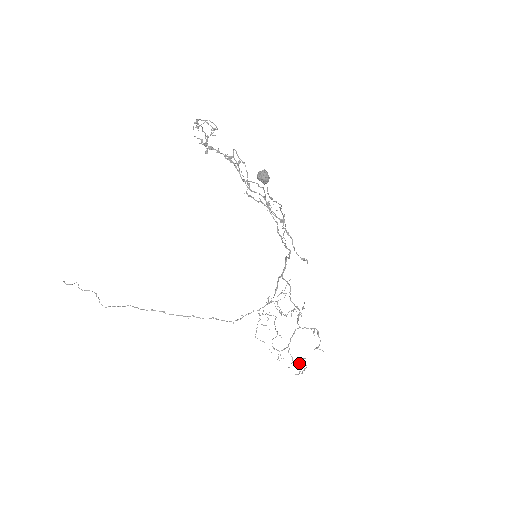
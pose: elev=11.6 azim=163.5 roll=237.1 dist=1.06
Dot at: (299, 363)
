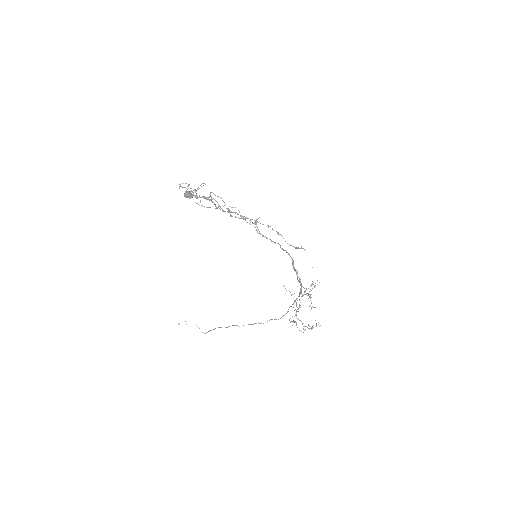
Dot at: occluded
